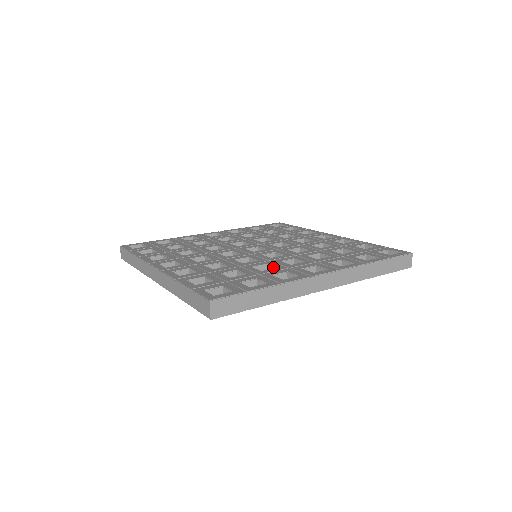
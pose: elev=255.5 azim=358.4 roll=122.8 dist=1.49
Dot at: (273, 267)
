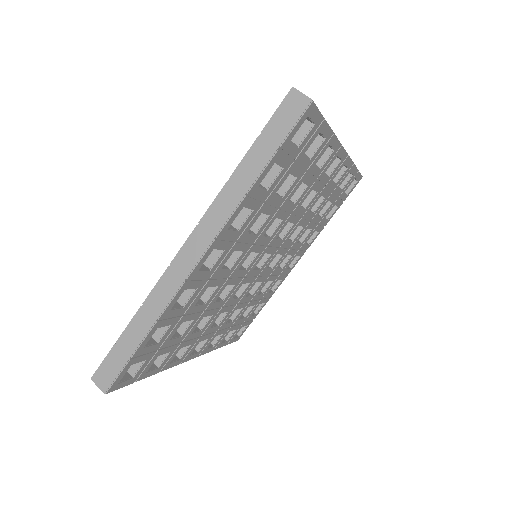
Dot at: occluded
